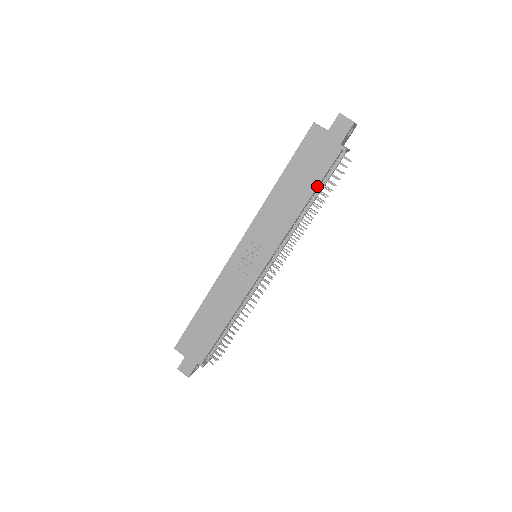
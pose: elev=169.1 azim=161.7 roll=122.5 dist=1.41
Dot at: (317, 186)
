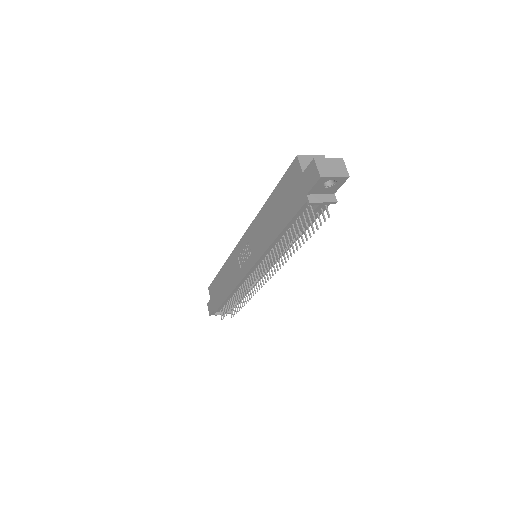
Dot at: (285, 226)
